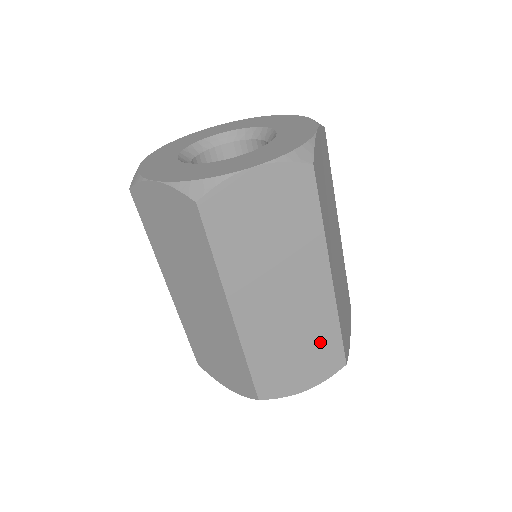
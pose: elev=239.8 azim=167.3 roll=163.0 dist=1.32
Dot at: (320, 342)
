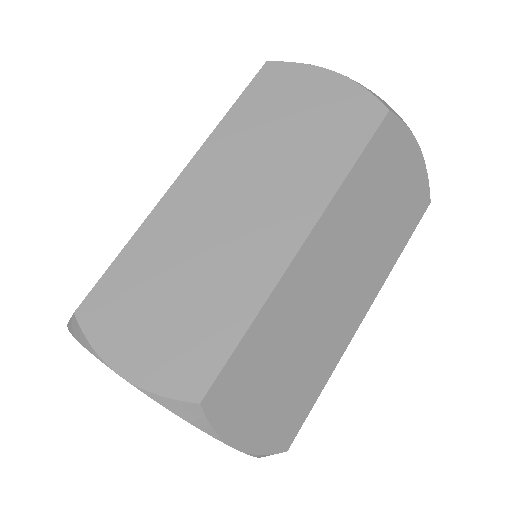
Dot at: (210, 317)
